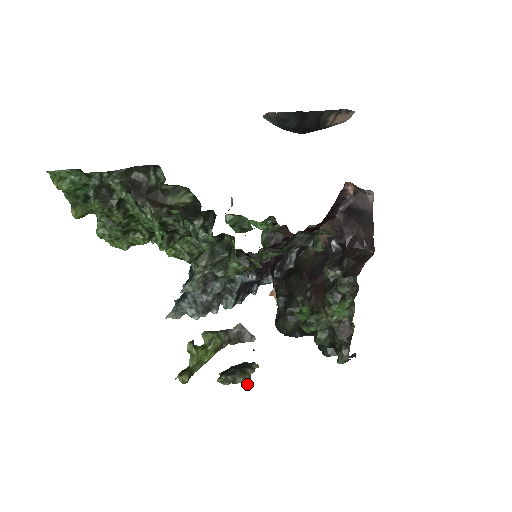
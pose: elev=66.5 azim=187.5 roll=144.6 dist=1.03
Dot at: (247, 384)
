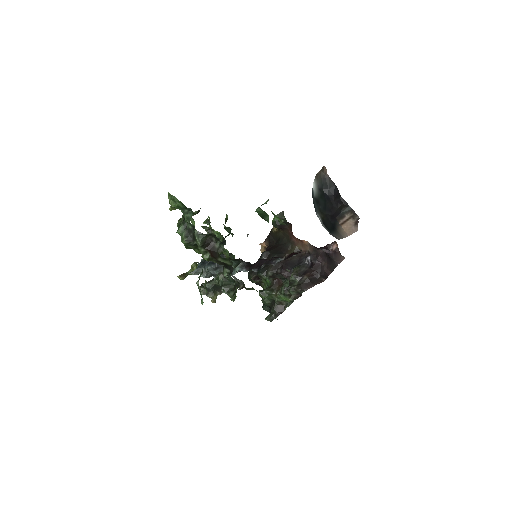
Dot at: (213, 301)
